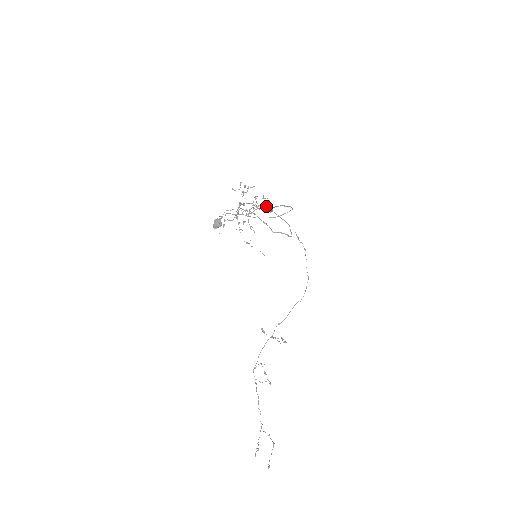
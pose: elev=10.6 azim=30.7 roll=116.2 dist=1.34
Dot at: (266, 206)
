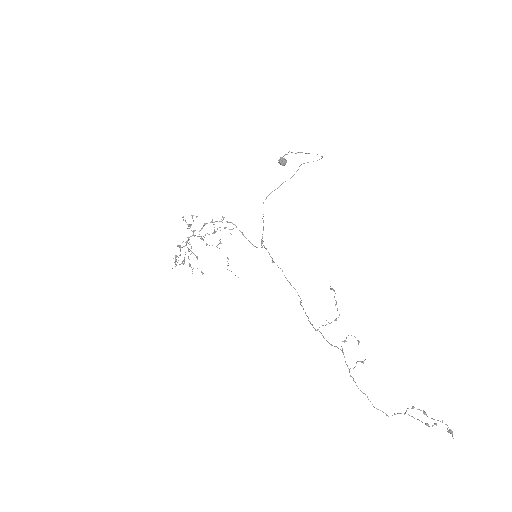
Dot at: (225, 227)
